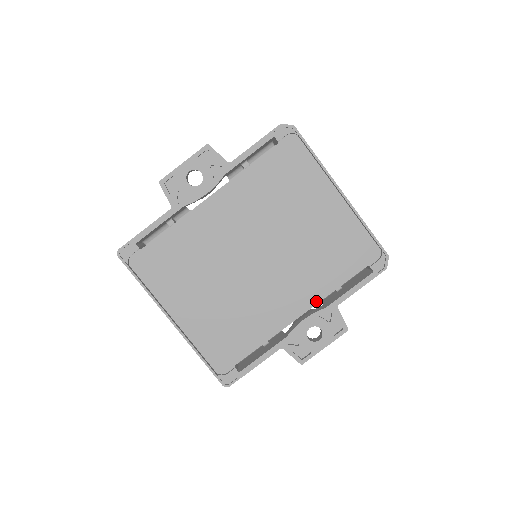
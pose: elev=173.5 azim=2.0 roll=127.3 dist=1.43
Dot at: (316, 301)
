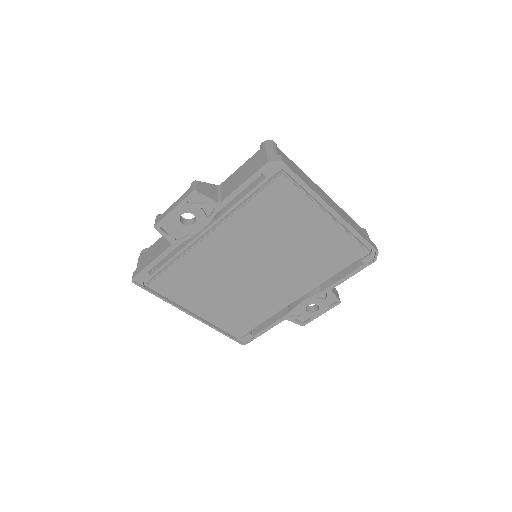
Dot at: occluded
